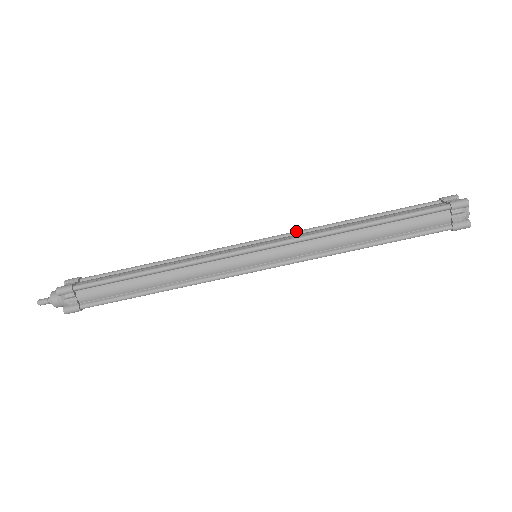
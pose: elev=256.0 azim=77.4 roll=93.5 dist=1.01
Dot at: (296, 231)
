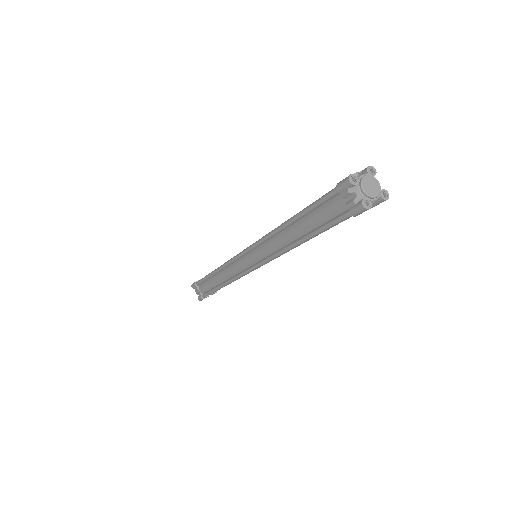
Dot at: (259, 243)
